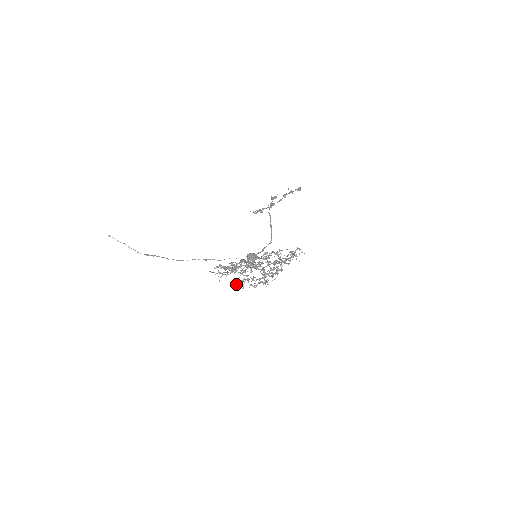
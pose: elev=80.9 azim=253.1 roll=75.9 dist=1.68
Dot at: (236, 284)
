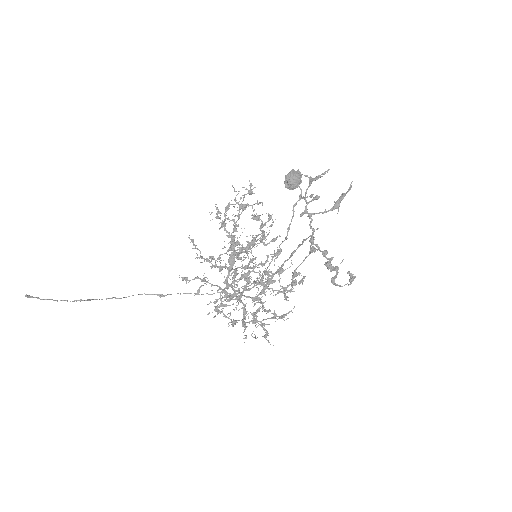
Dot at: occluded
